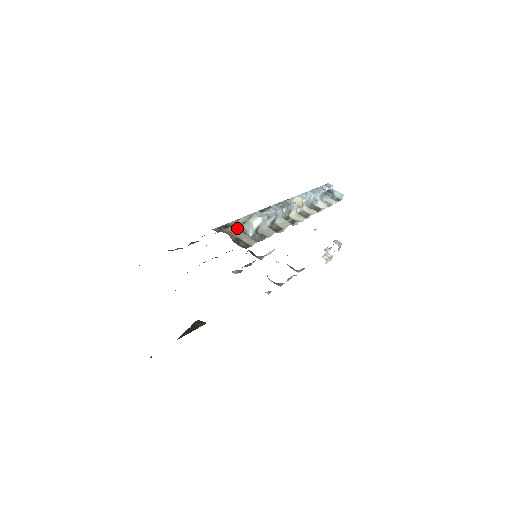
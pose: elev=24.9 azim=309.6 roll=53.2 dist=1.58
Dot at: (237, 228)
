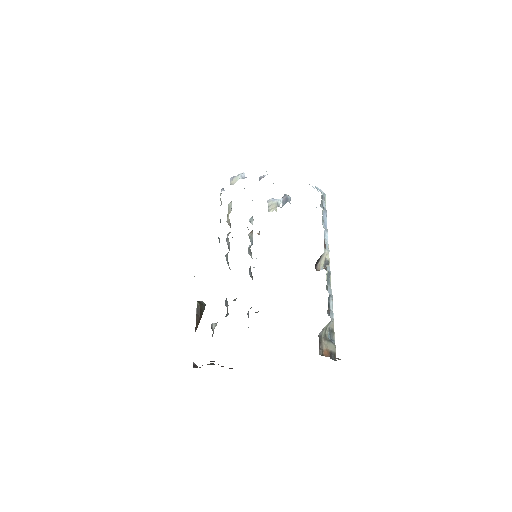
Dot at: (327, 340)
